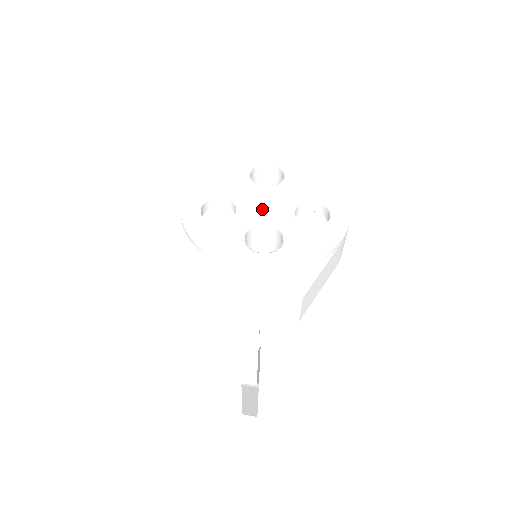
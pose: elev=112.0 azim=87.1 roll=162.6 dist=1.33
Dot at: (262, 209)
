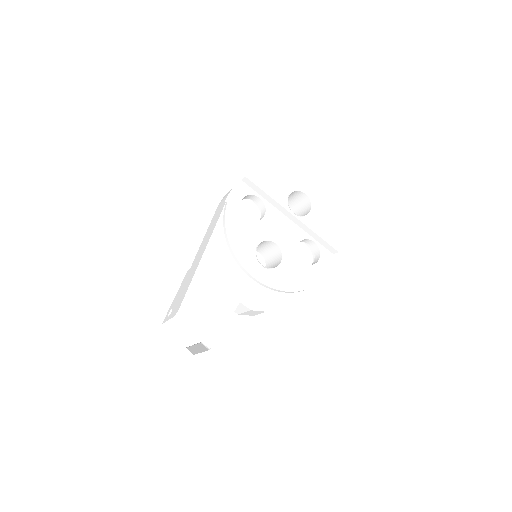
Dot at: (281, 227)
